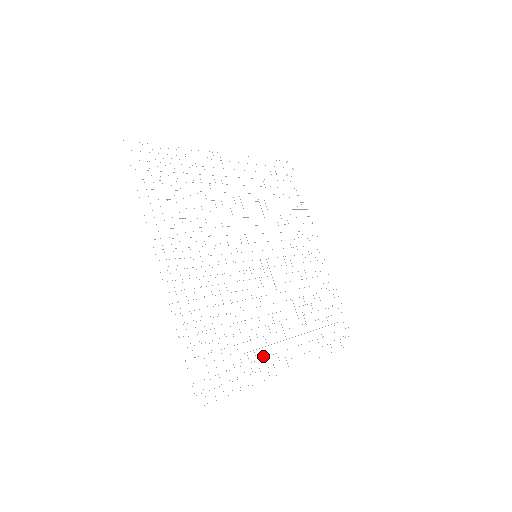
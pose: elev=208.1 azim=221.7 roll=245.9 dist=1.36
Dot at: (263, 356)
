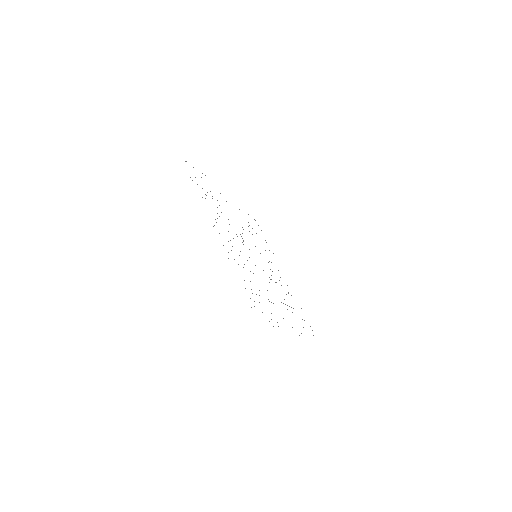
Dot at: occluded
